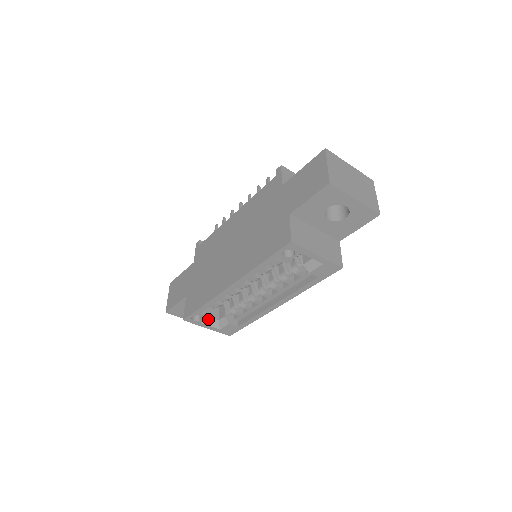
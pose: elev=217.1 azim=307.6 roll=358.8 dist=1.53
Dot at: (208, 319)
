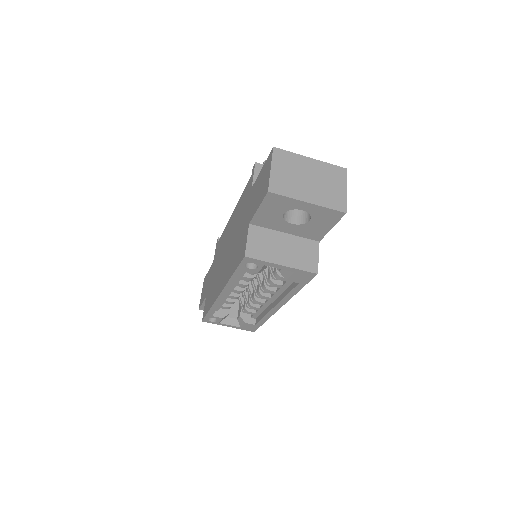
Dot at: (226, 319)
